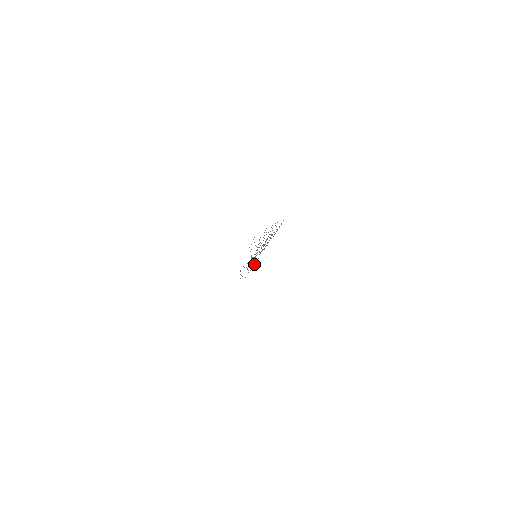
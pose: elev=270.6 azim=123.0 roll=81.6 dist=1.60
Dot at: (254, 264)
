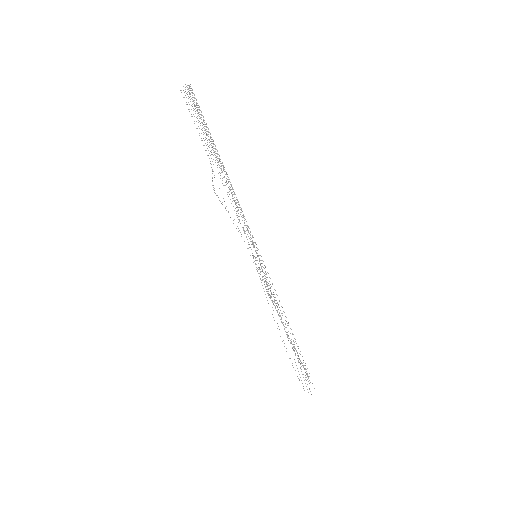
Dot at: (264, 265)
